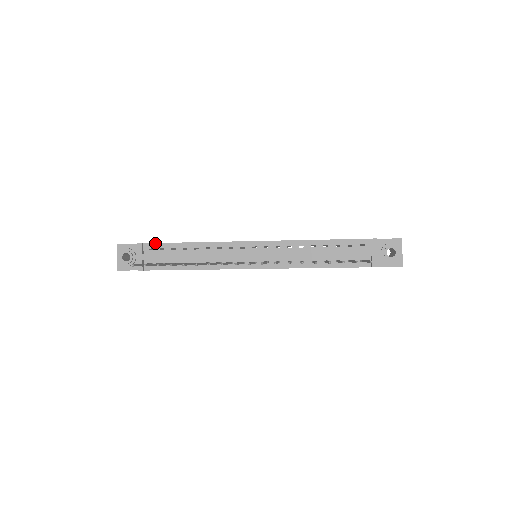
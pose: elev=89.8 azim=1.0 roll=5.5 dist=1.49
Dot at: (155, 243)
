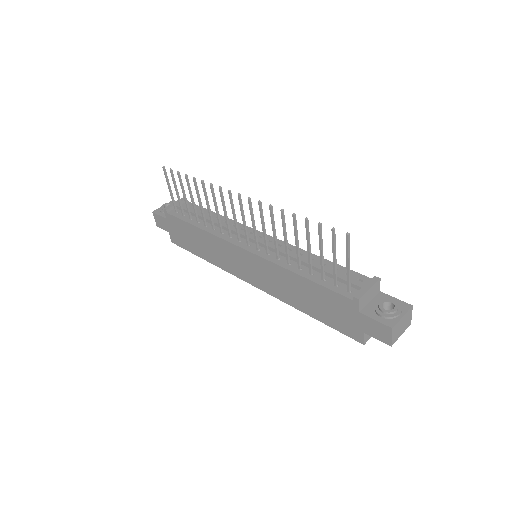
Dot at: (195, 204)
